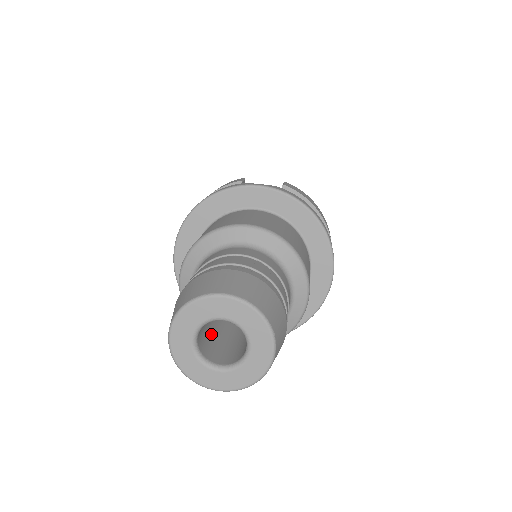
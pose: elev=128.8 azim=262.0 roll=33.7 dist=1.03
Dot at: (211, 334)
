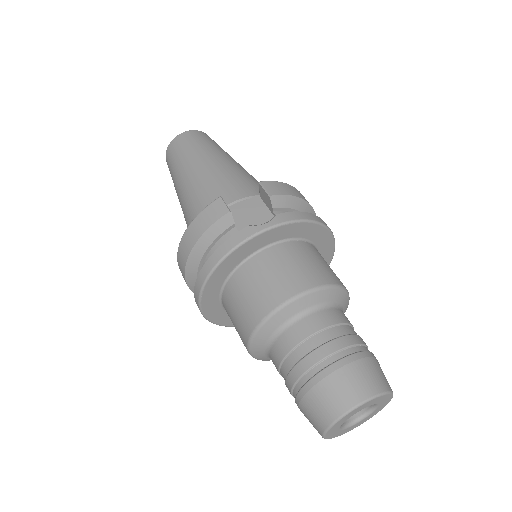
Dot at: occluded
